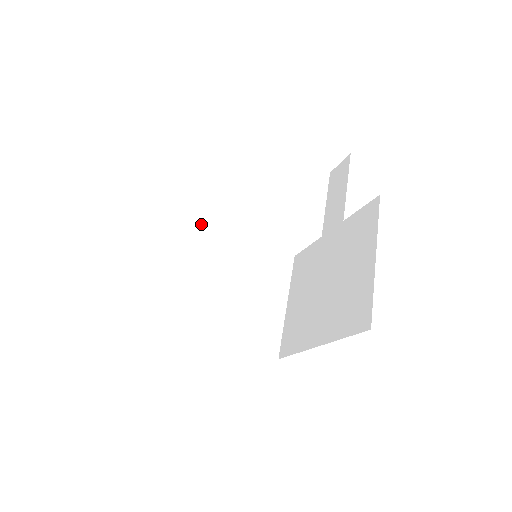
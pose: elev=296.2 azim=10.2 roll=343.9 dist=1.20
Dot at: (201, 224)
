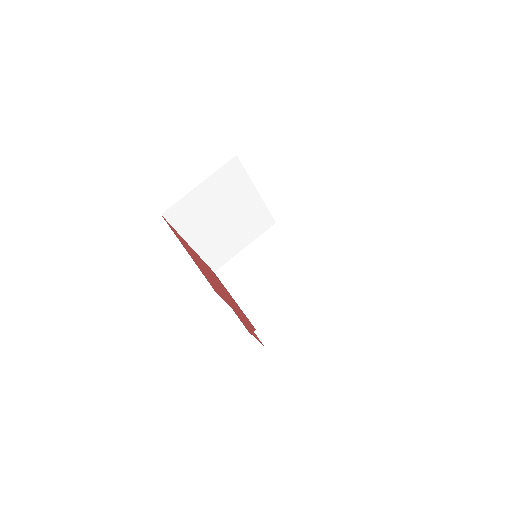
Dot at: (246, 175)
